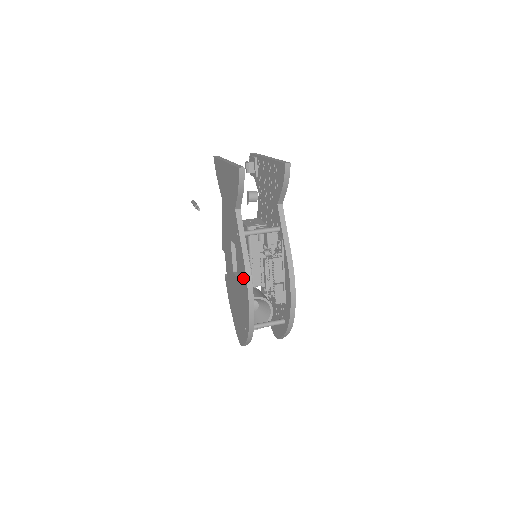
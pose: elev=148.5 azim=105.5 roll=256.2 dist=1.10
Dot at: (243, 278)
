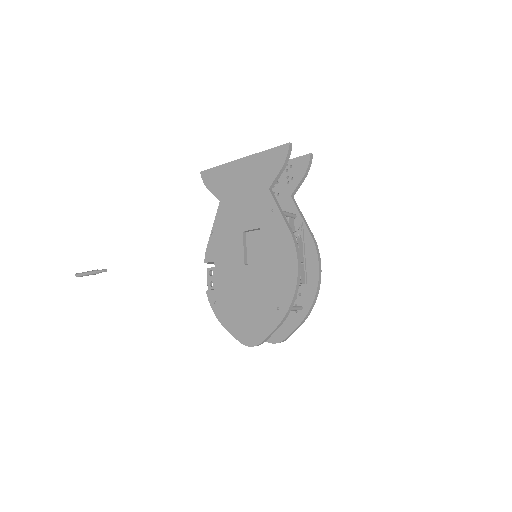
Dot at: (283, 248)
